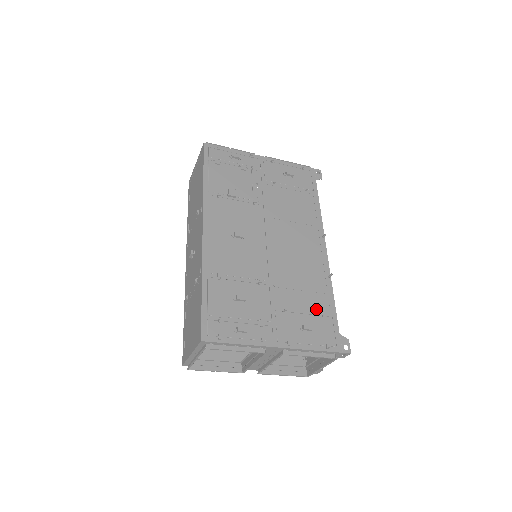
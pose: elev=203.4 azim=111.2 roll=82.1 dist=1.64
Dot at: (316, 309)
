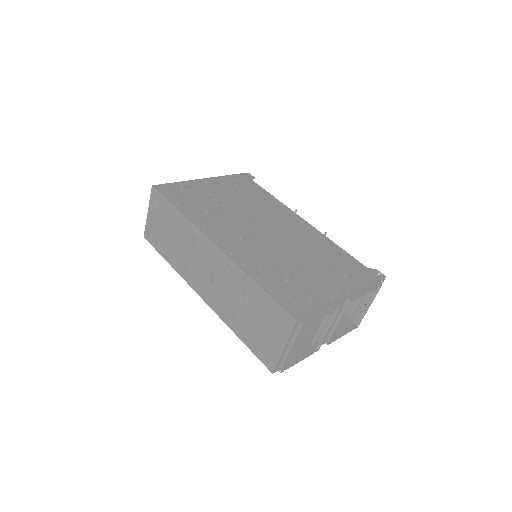
Dot at: (339, 260)
